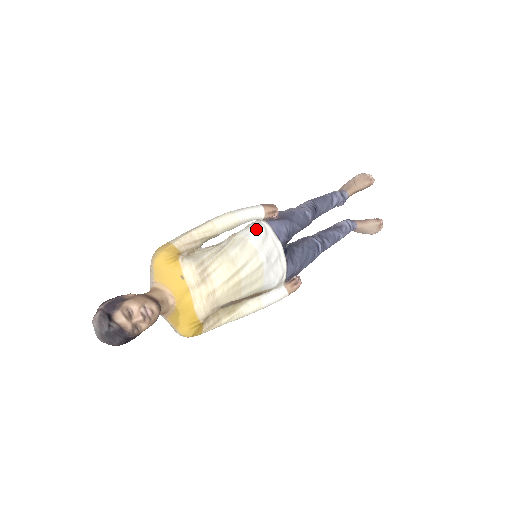
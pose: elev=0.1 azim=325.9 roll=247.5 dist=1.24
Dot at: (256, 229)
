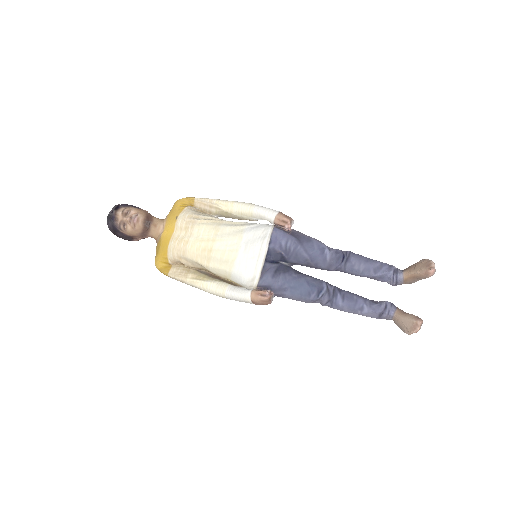
Dot at: (260, 225)
